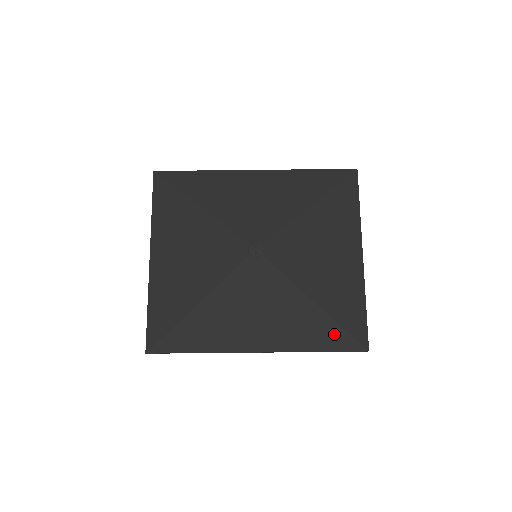
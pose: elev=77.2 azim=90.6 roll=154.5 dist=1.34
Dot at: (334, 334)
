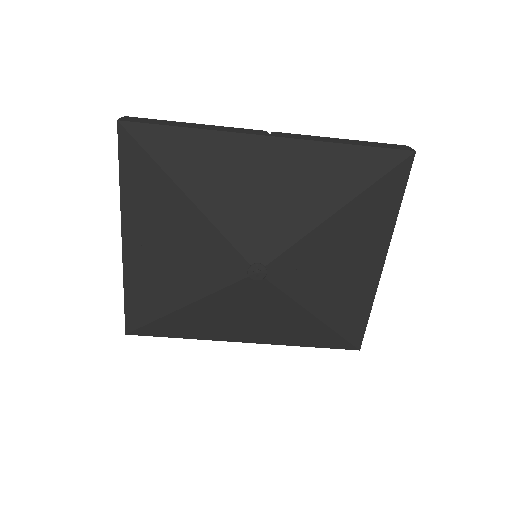
Dot at: (329, 338)
